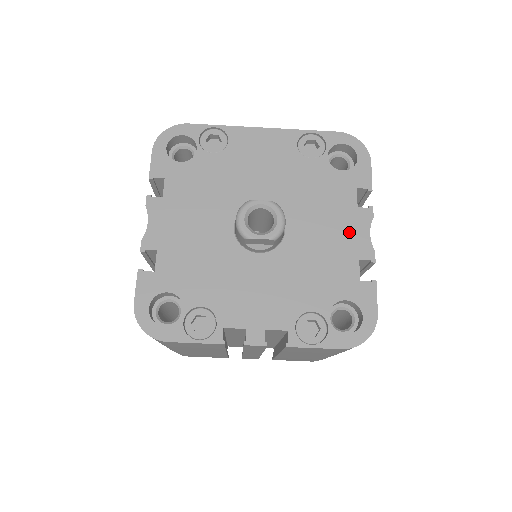
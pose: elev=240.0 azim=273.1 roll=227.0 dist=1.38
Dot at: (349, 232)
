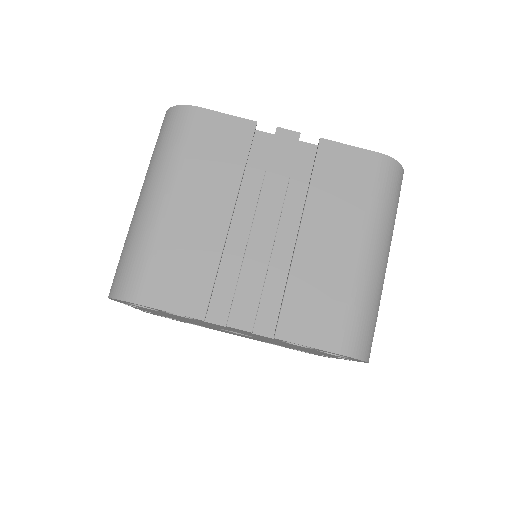
Dot at: occluded
